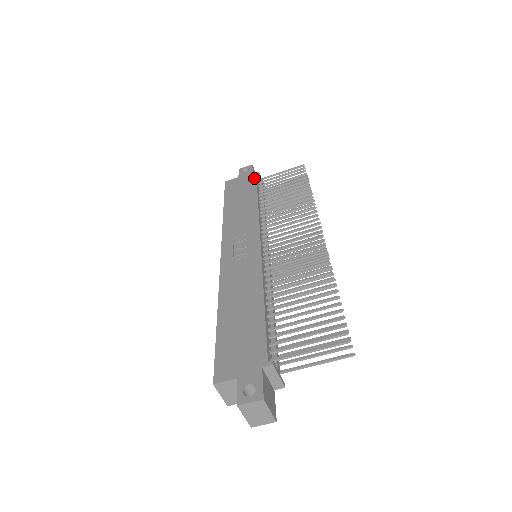
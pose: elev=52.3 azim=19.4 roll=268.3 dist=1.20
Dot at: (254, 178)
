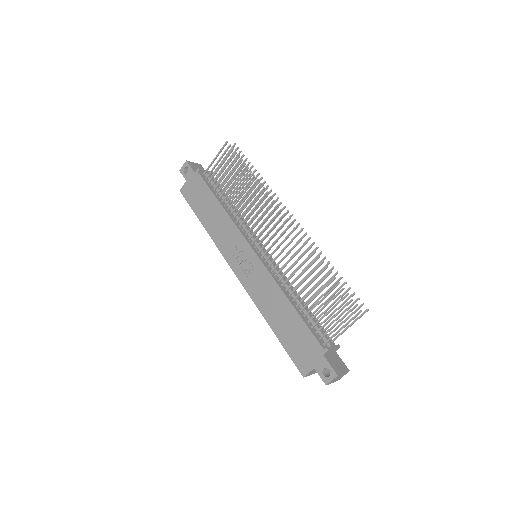
Dot at: (200, 178)
